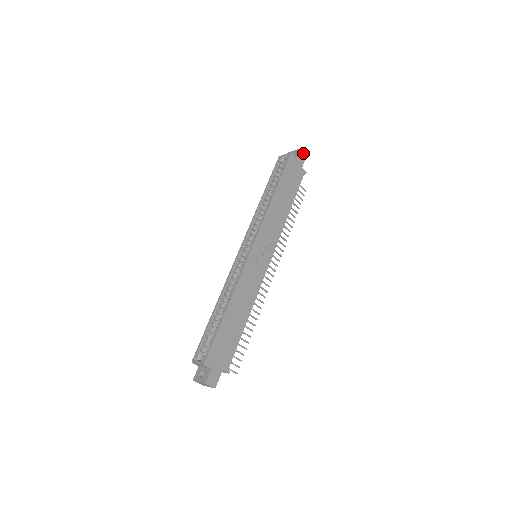
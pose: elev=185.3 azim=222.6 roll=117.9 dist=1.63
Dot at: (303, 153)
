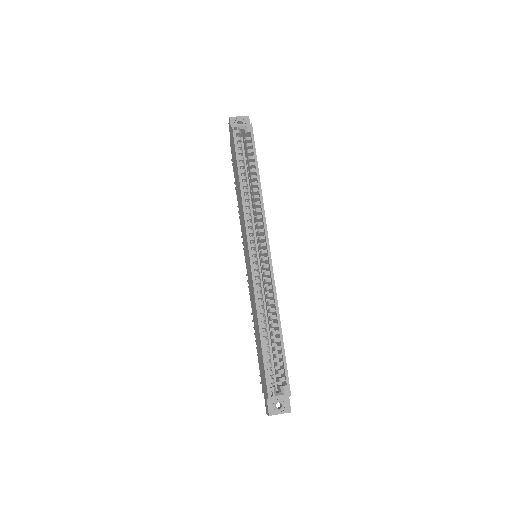
Dot at: occluded
